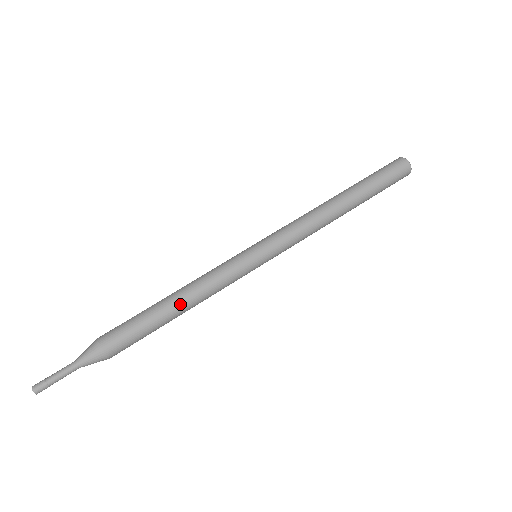
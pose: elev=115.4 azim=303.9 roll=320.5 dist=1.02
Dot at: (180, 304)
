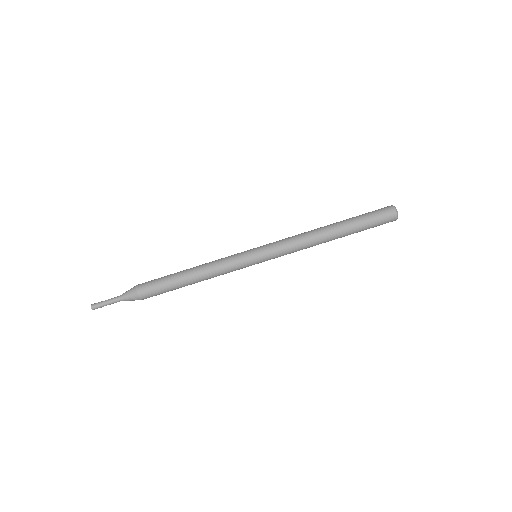
Dot at: (193, 277)
